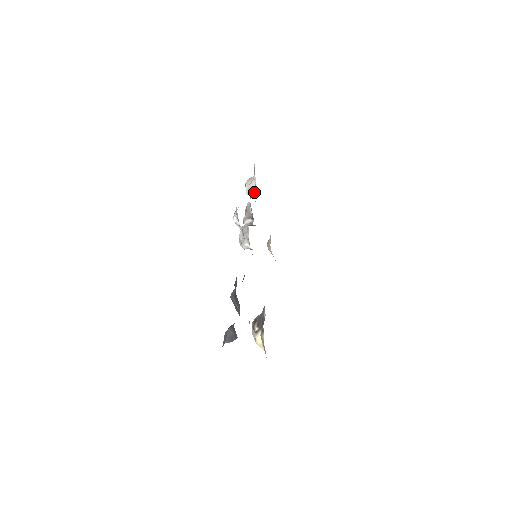
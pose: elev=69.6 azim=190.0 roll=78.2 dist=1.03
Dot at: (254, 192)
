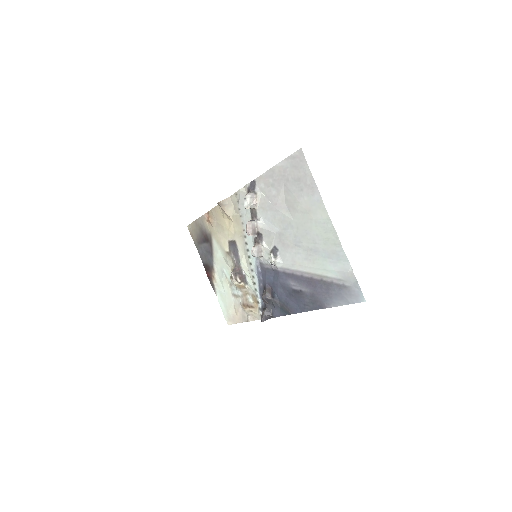
Dot at: (253, 209)
